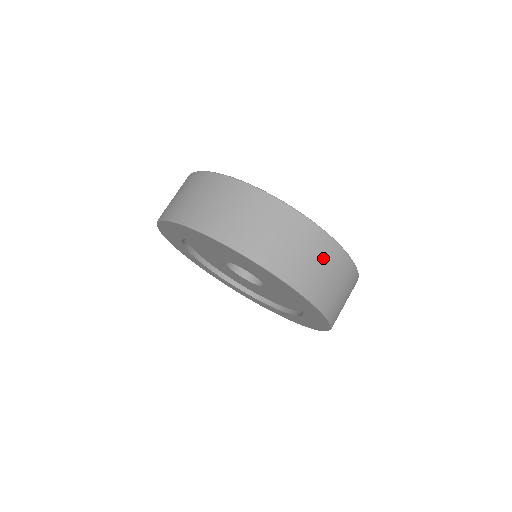
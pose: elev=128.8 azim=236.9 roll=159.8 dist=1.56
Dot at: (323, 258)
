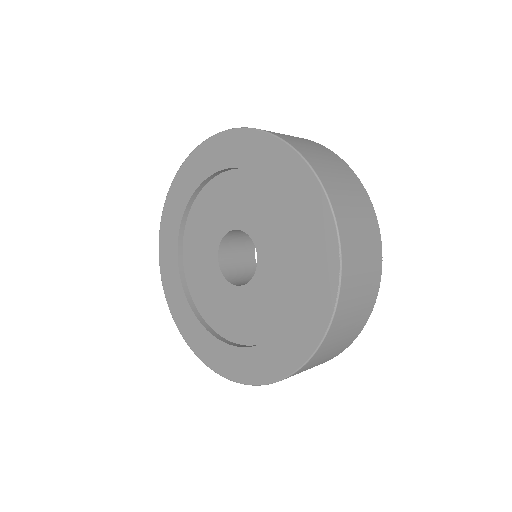
Dot at: (369, 255)
